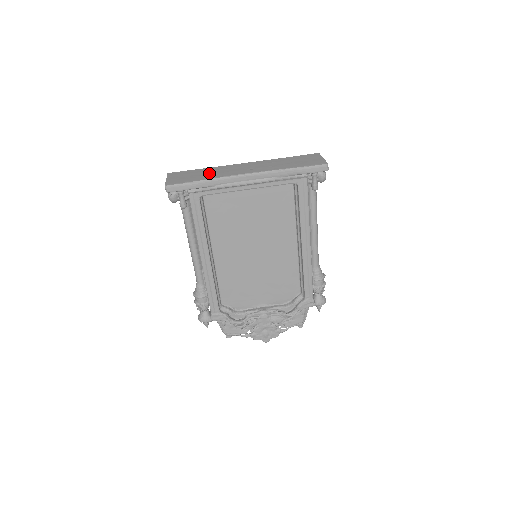
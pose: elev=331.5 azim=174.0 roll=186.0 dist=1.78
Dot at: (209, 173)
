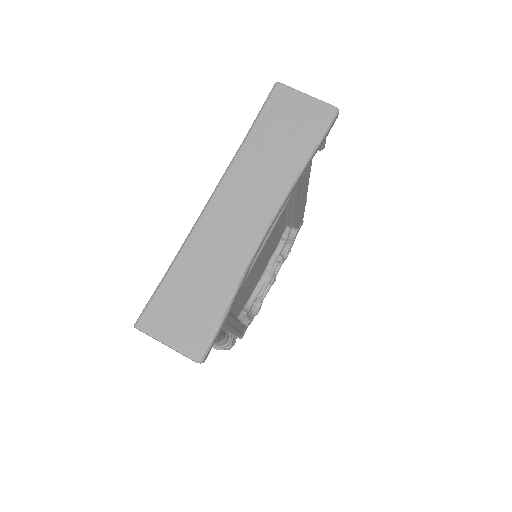
Dot at: (209, 272)
